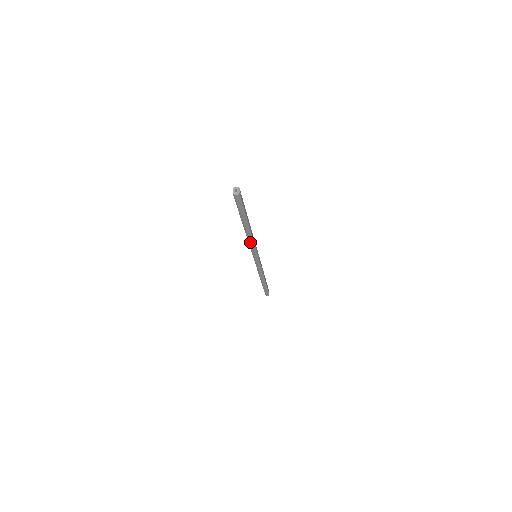
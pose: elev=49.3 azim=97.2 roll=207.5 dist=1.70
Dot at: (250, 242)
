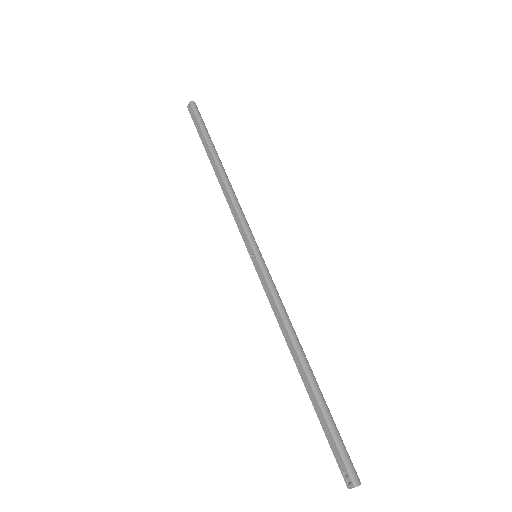
Dot at: (279, 322)
